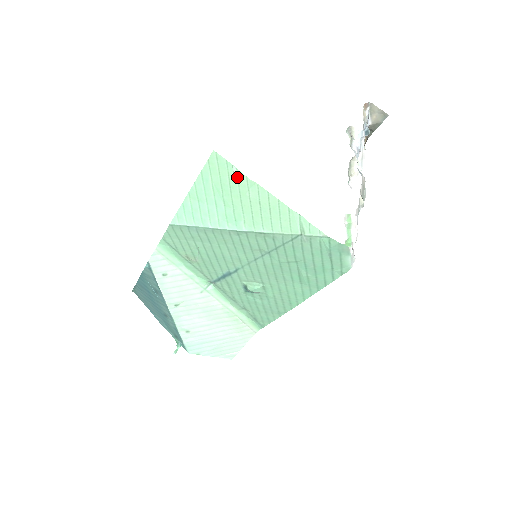
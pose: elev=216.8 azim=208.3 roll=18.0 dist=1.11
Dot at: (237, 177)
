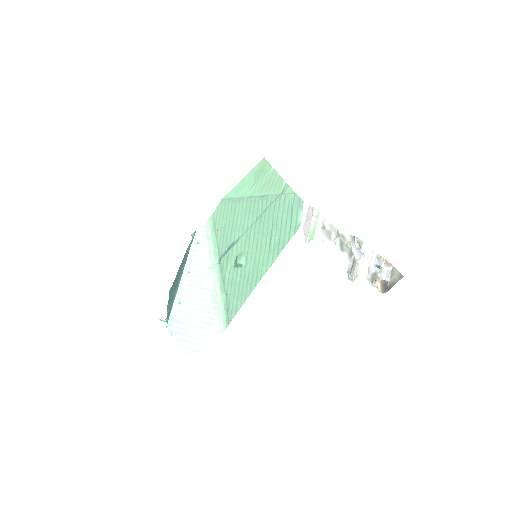
Dot at: (267, 167)
